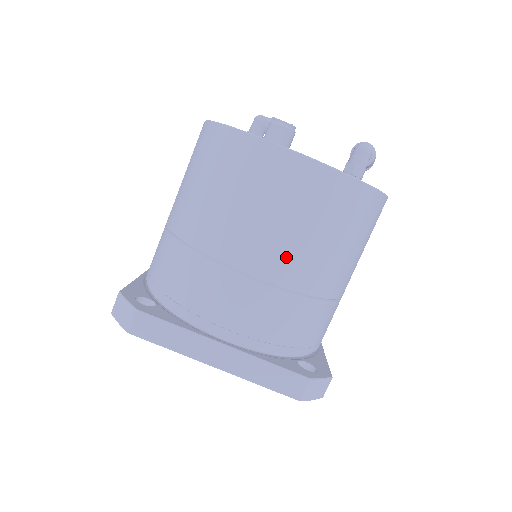
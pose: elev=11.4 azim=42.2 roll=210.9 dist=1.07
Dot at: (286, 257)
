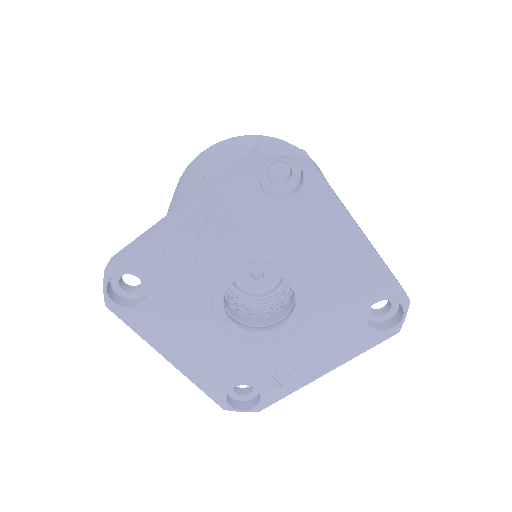
Dot at: (212, 165)
